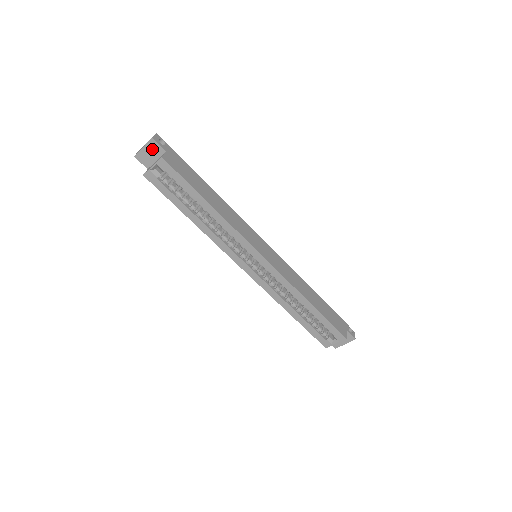
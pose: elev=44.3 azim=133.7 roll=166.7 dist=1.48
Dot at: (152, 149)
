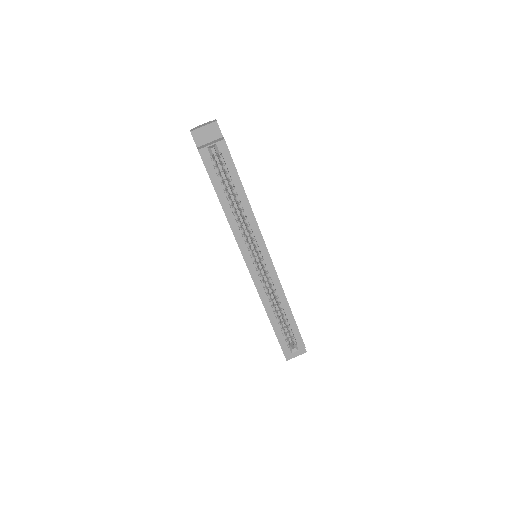
Dot at: (211, 131)
